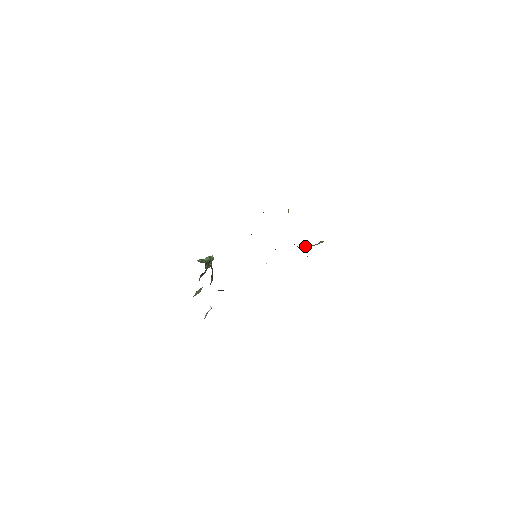
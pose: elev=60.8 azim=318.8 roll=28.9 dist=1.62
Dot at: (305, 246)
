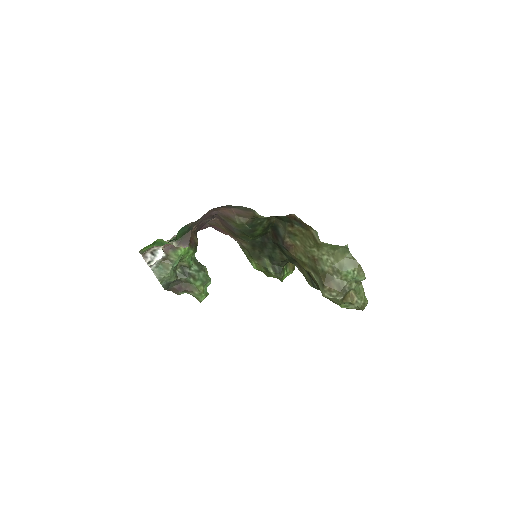
Dot at: (333, 285)
